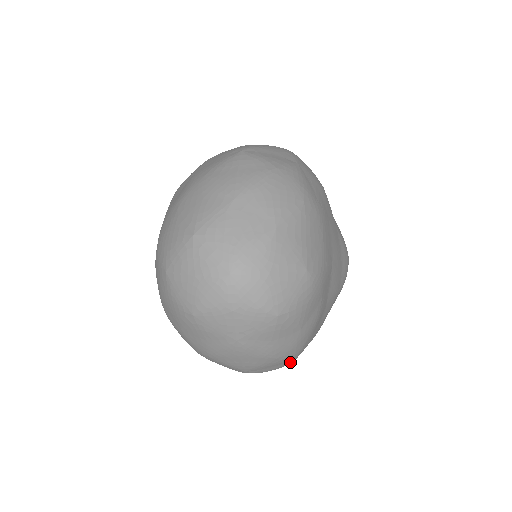
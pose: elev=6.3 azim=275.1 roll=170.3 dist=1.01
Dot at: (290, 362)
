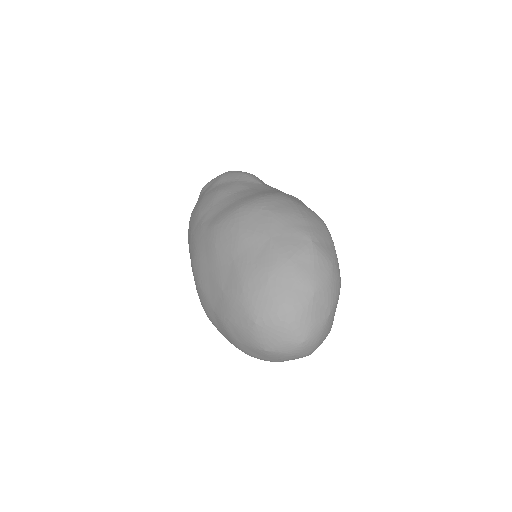
Dot at: occluded
